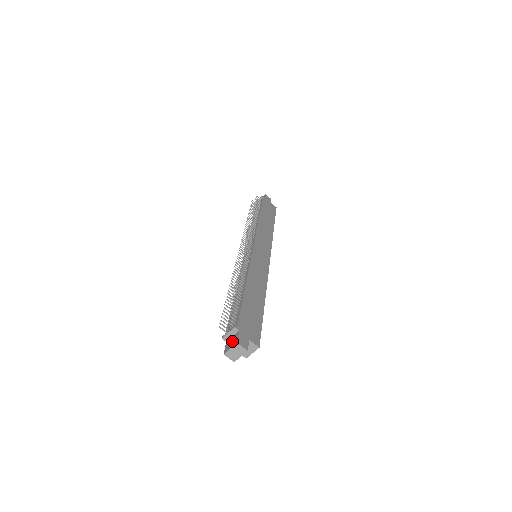
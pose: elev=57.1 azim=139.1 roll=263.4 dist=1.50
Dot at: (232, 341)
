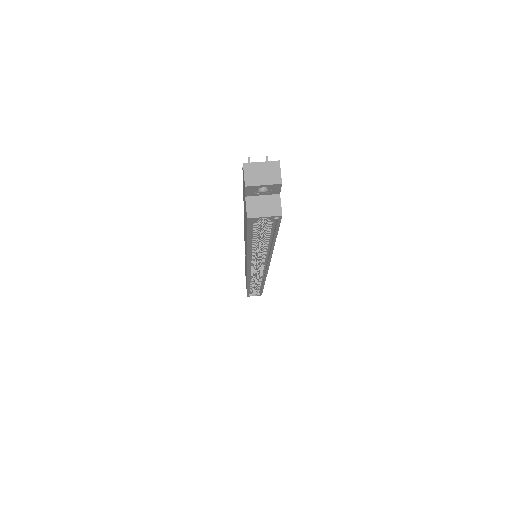
Dot at: occluded
